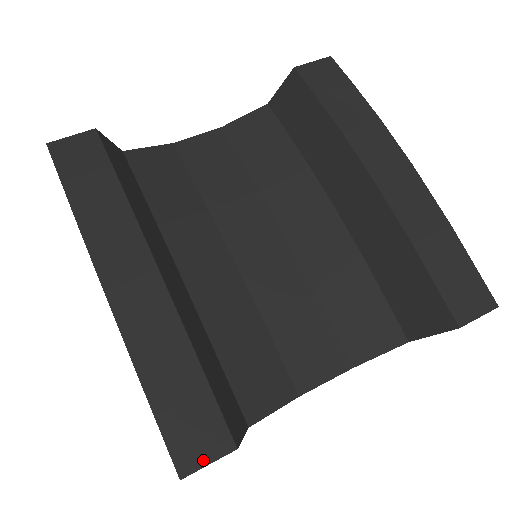
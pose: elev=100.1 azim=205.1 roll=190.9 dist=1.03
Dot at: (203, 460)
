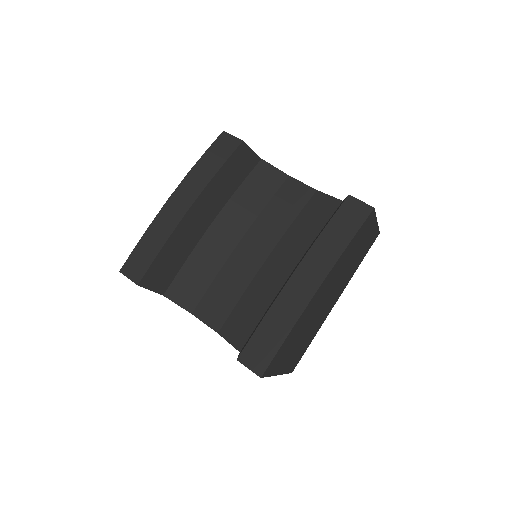
Dot at: (129, 275)
